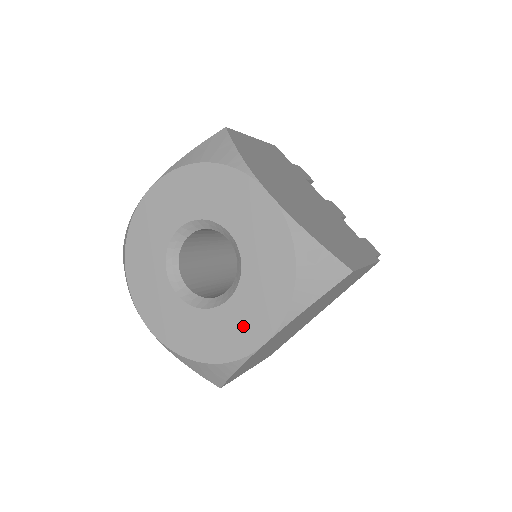
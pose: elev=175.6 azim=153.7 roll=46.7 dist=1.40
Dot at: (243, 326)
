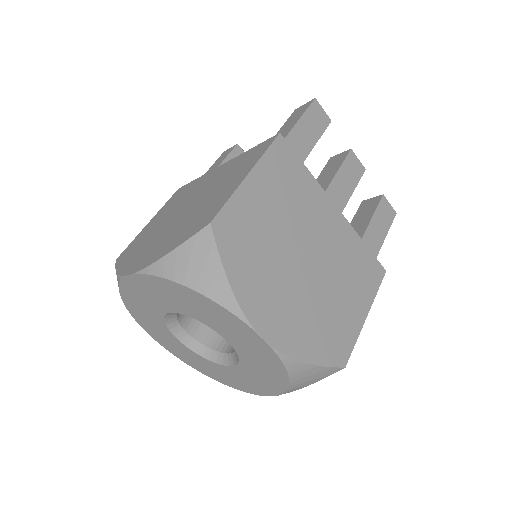
Dot at: (243, 382)
